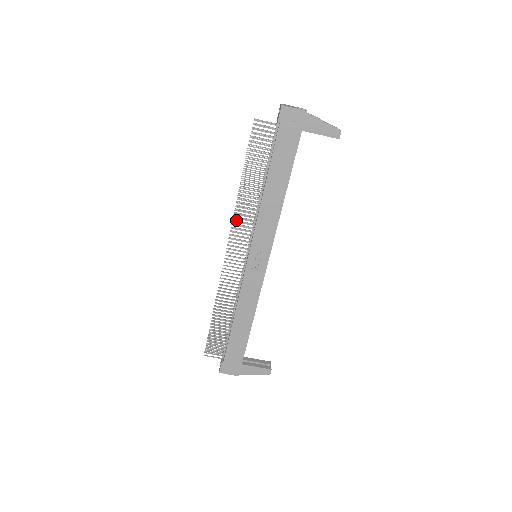
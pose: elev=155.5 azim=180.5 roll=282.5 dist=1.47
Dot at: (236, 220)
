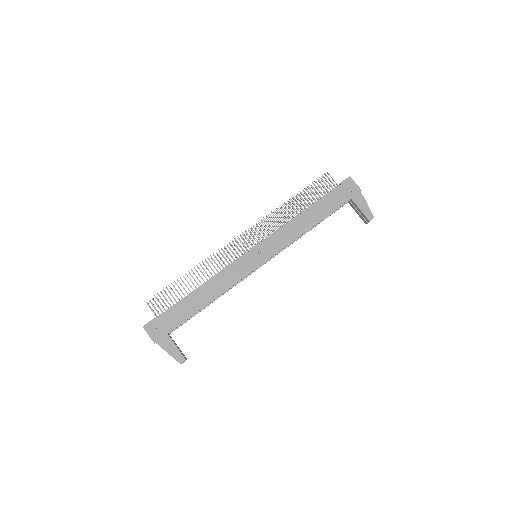
Dot at: occluded
